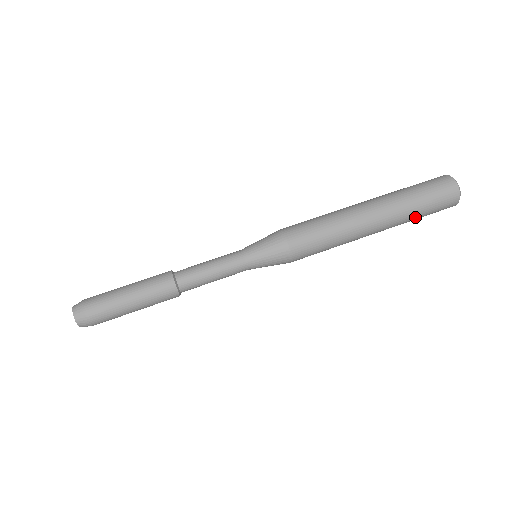
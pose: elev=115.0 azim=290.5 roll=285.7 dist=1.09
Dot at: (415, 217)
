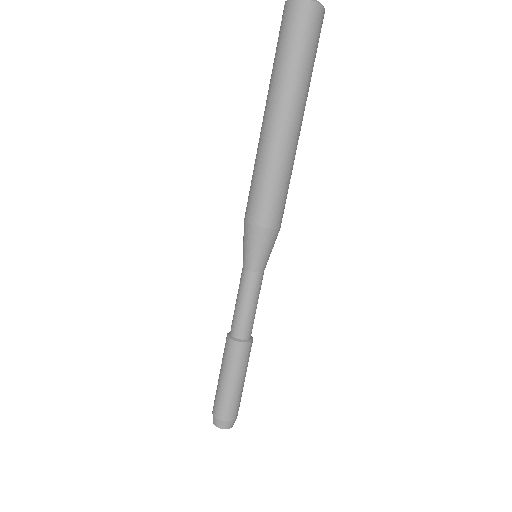
Dot at: (311, 74)
